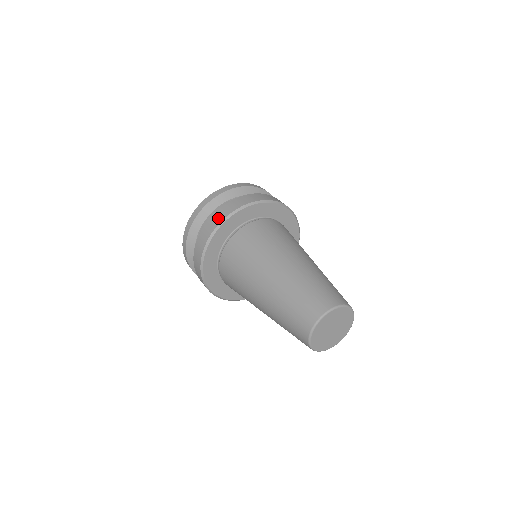
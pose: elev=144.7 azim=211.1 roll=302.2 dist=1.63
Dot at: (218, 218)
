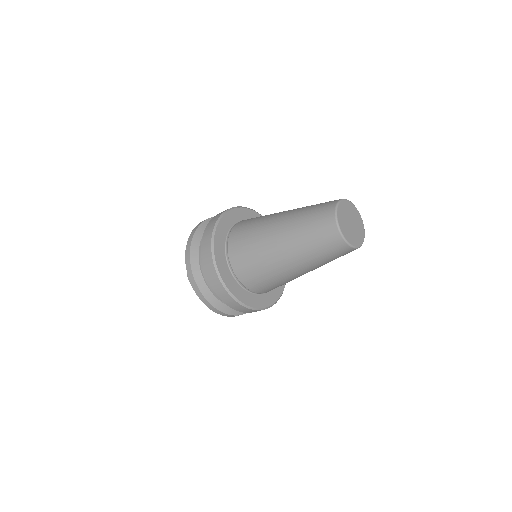
Dot at: occluded
